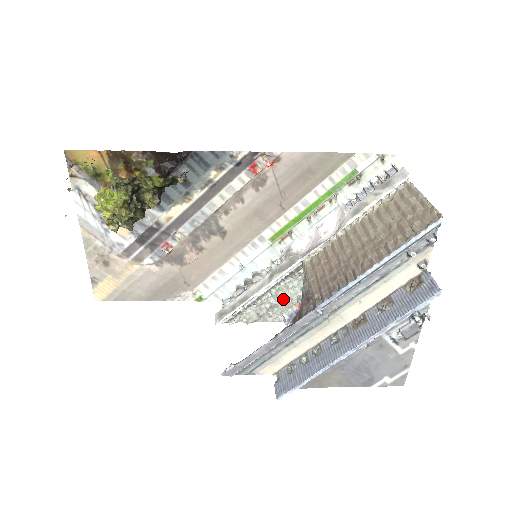
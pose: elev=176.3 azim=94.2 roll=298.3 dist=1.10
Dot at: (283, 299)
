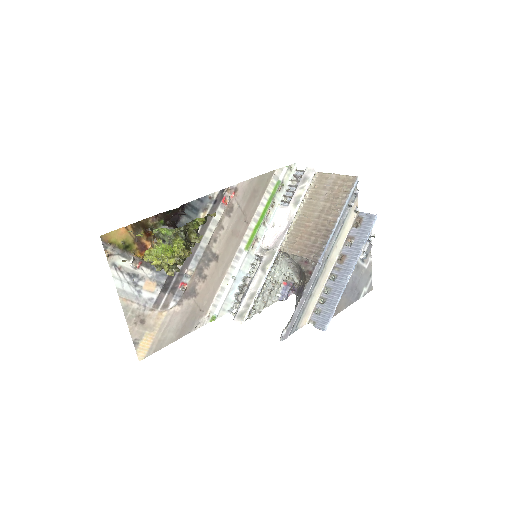
Dot at: (275, 283)
